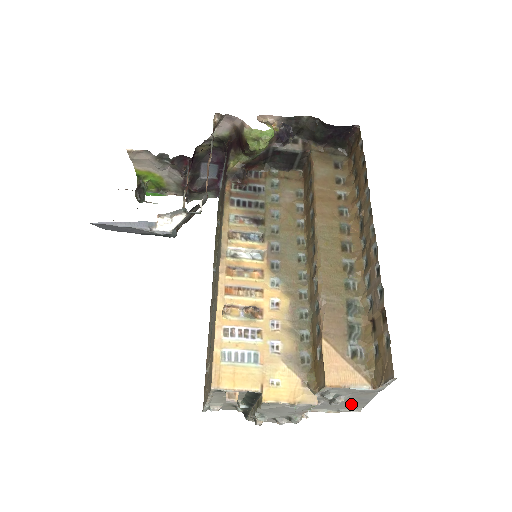
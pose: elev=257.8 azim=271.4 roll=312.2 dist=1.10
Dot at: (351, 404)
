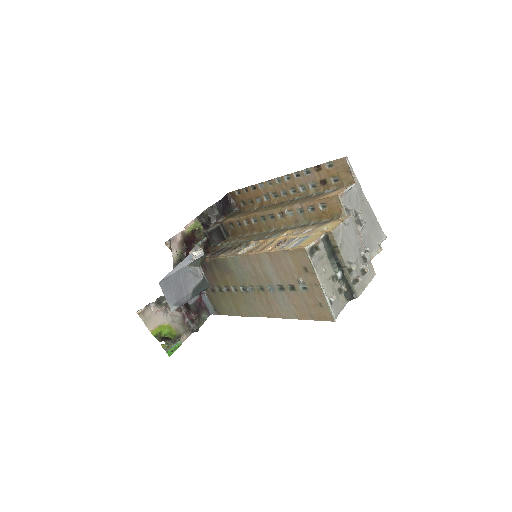
Dot at: (373, 228)
